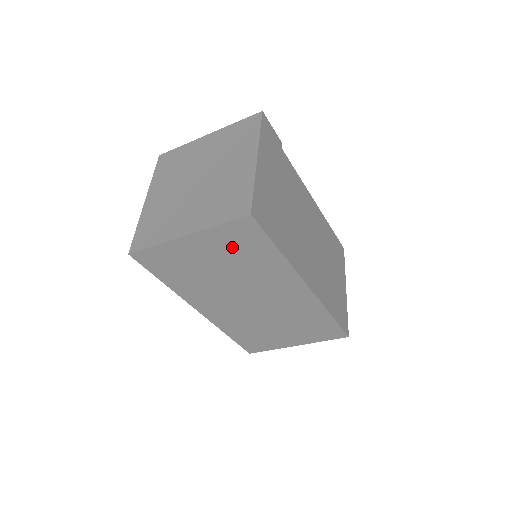
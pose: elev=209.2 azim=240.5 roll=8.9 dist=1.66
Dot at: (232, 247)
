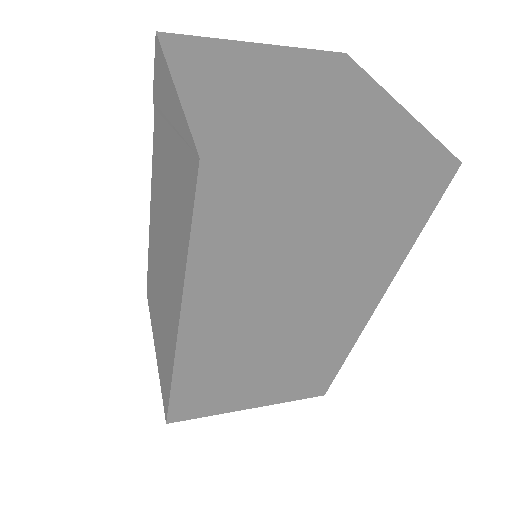
Dot at: (376, 212)
